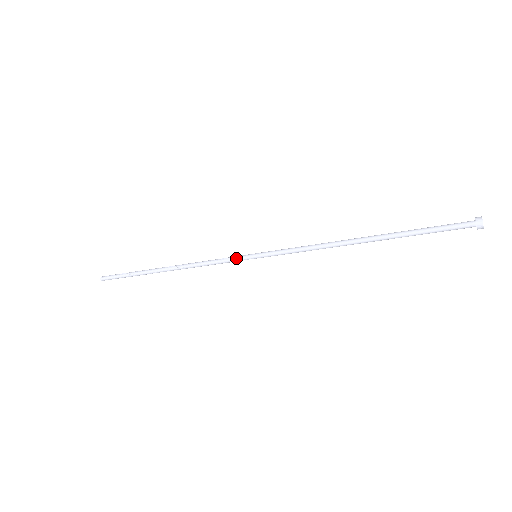
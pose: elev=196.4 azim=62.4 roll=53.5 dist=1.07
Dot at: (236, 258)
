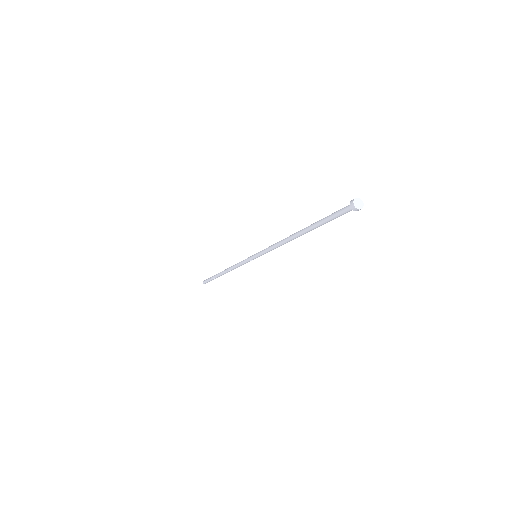
Dot at: (247, 260)
